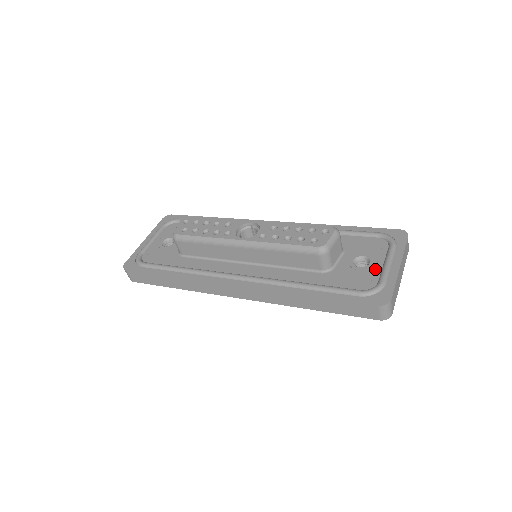
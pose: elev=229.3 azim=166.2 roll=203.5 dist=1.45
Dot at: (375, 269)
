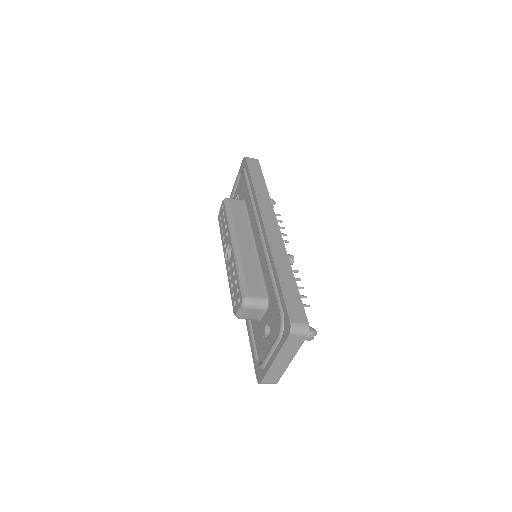
Dot at: (267, 348)
